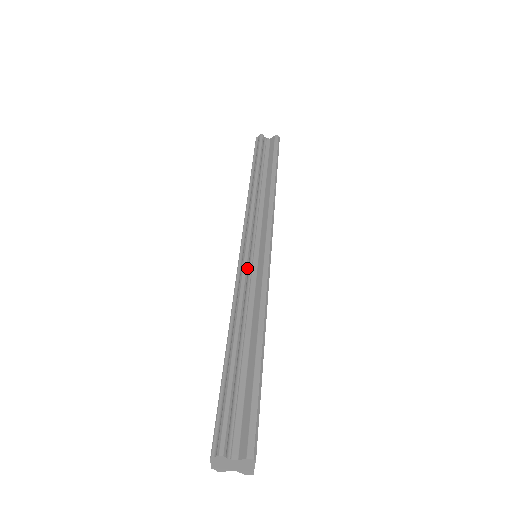
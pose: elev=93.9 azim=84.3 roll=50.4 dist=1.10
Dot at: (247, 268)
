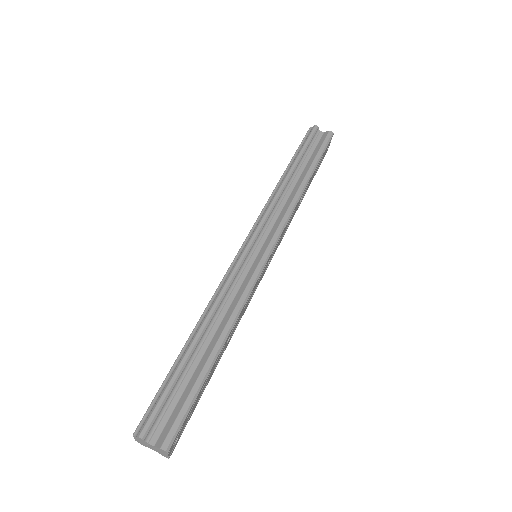
Dot at: (238, 269)
